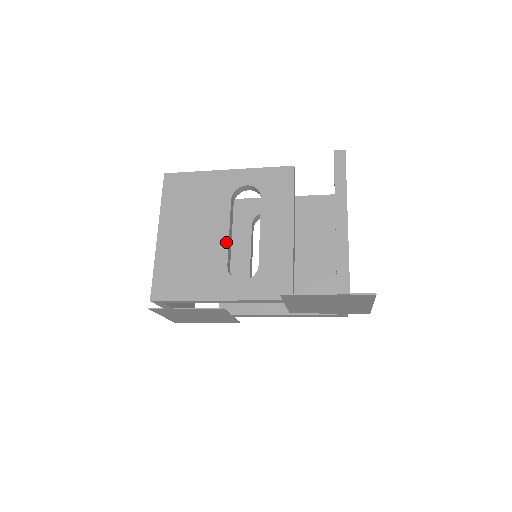
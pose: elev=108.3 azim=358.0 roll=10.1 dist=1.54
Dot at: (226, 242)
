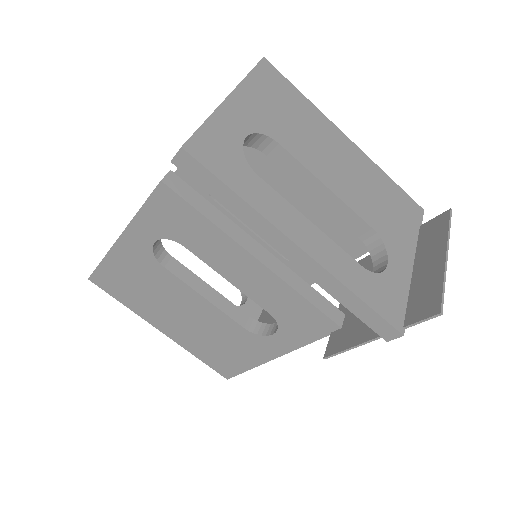
Dot at: (215, 309)
